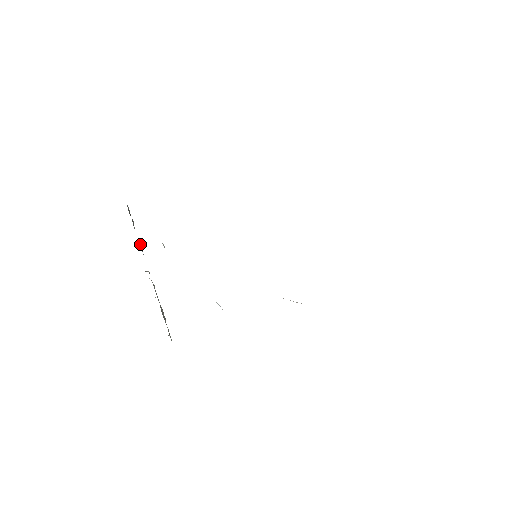
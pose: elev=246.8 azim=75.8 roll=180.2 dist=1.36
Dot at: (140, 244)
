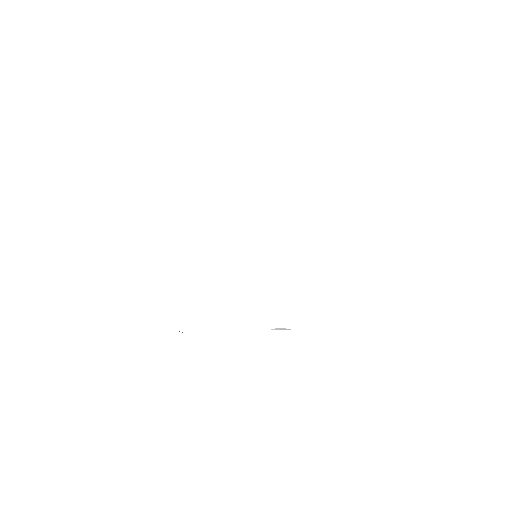
Dot at: occluded
